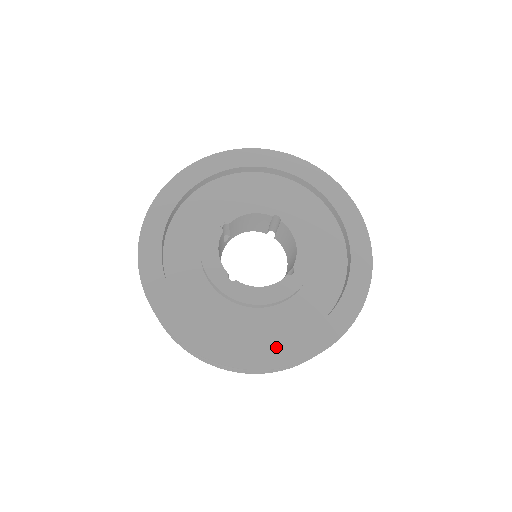
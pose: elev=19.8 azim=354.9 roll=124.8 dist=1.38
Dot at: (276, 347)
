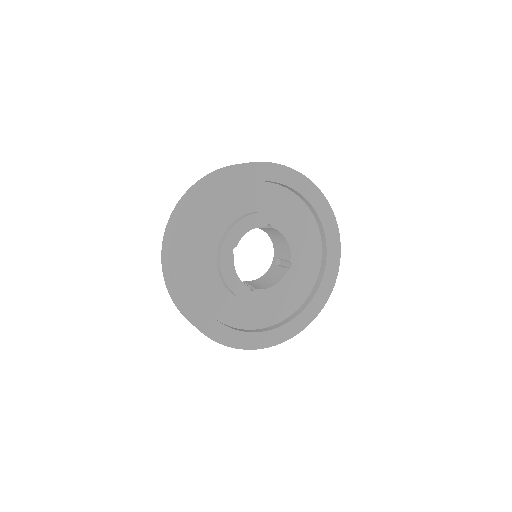
Dot at: (294, 321)
